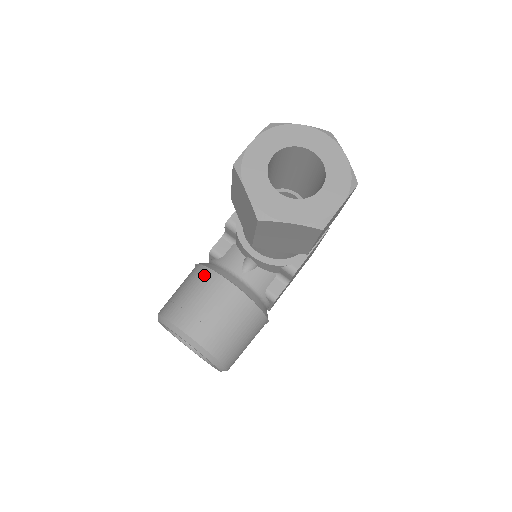
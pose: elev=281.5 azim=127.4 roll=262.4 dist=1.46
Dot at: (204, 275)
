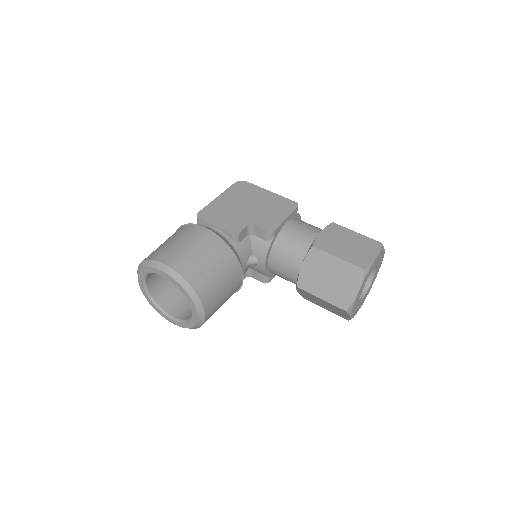
Dot at: (231, 261)
